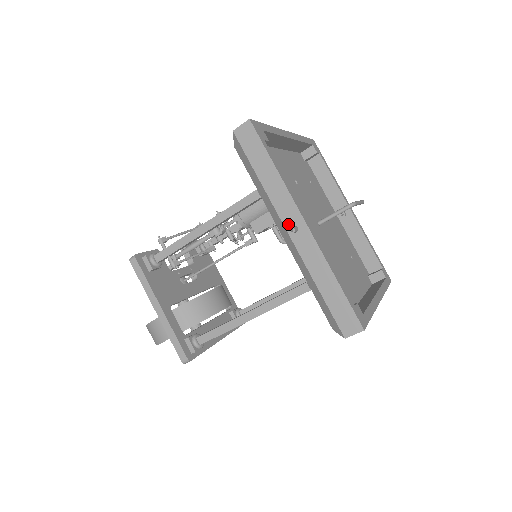
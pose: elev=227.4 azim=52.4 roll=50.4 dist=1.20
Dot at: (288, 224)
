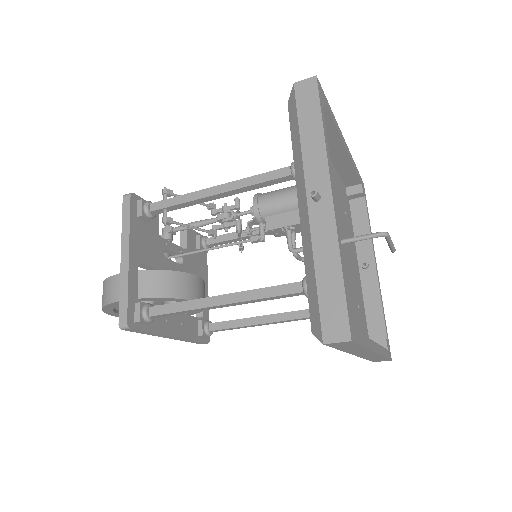
Dot at: occluded
